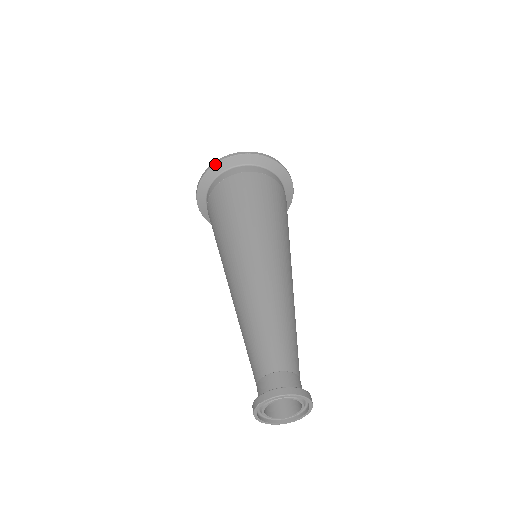
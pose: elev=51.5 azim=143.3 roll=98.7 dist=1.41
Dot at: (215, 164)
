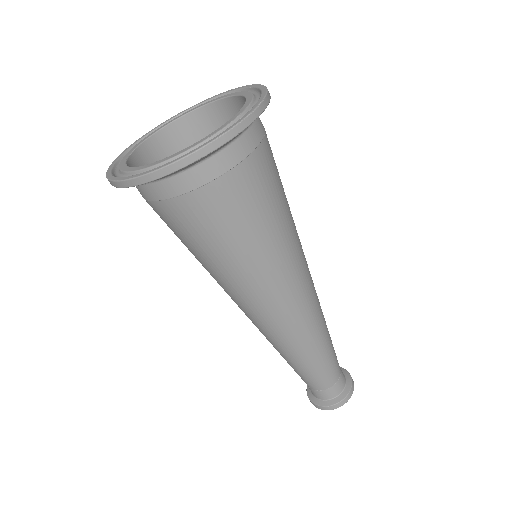
Dot at: (178, 170)
